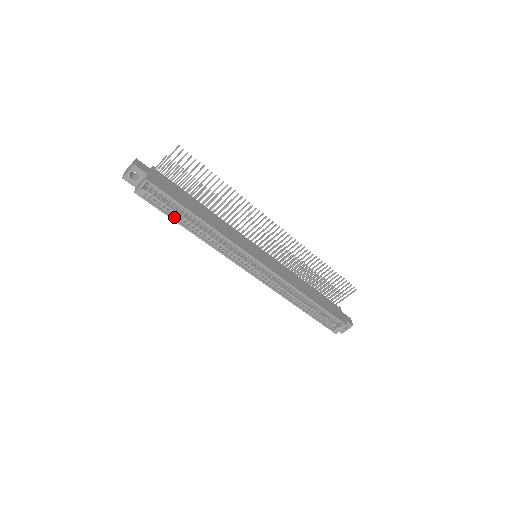
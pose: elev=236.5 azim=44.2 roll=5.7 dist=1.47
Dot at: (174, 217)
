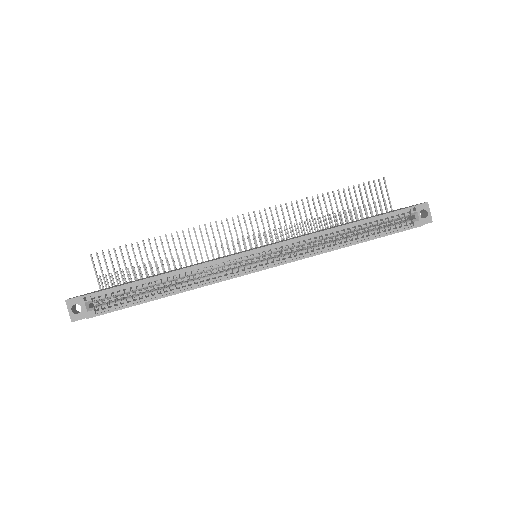
Dot at: (141, 301)
